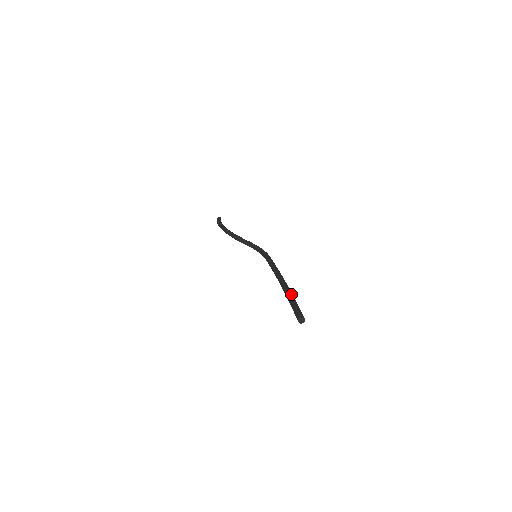
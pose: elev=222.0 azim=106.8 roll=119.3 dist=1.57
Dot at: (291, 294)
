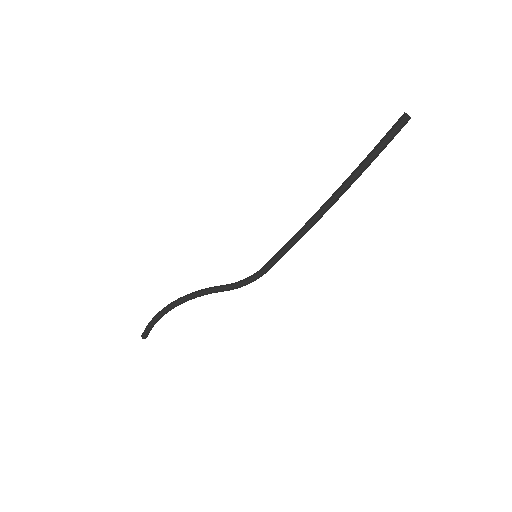
Dot at: (360, 167)
